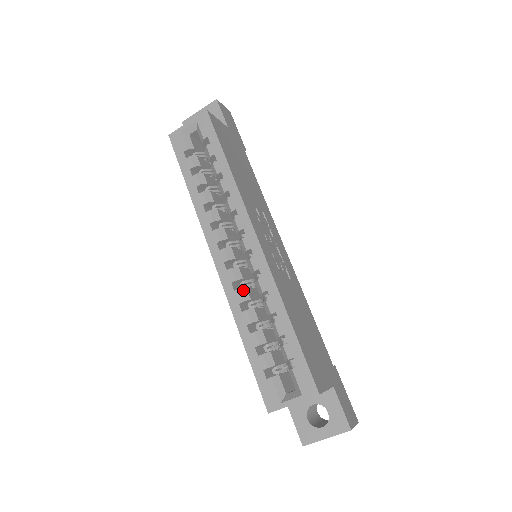
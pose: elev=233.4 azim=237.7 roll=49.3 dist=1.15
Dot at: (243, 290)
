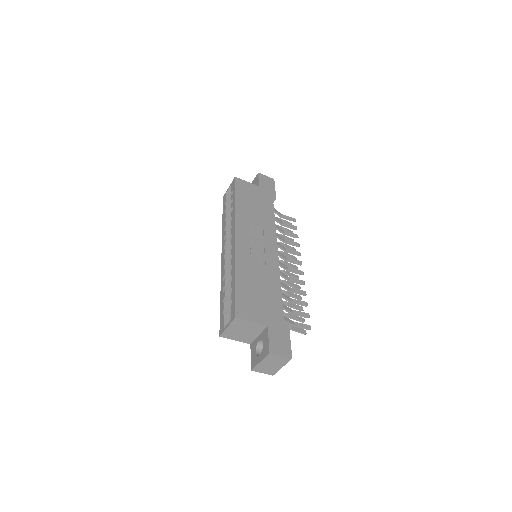
Dot at: (227, 269)
